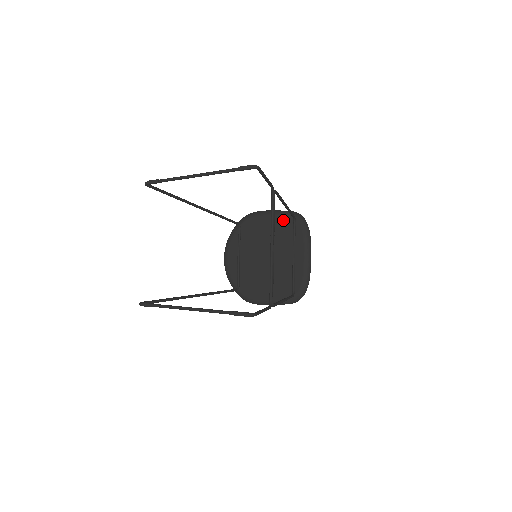
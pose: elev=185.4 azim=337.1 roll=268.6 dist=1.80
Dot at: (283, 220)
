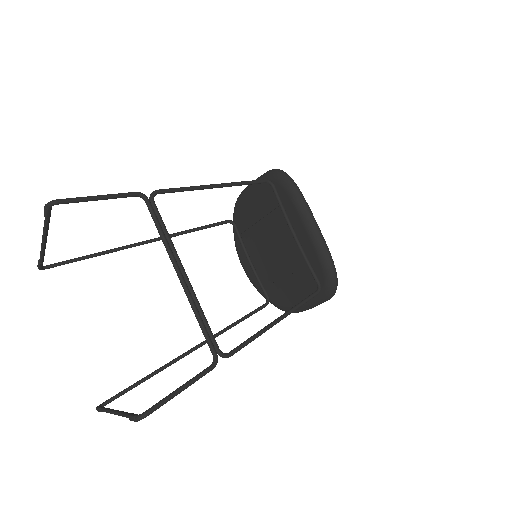
Dot at: (263, 190)
